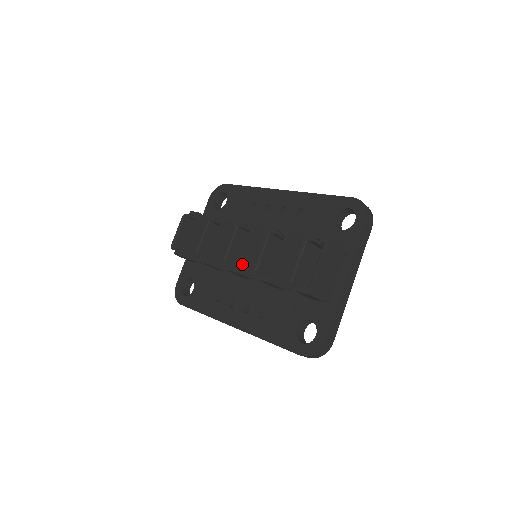
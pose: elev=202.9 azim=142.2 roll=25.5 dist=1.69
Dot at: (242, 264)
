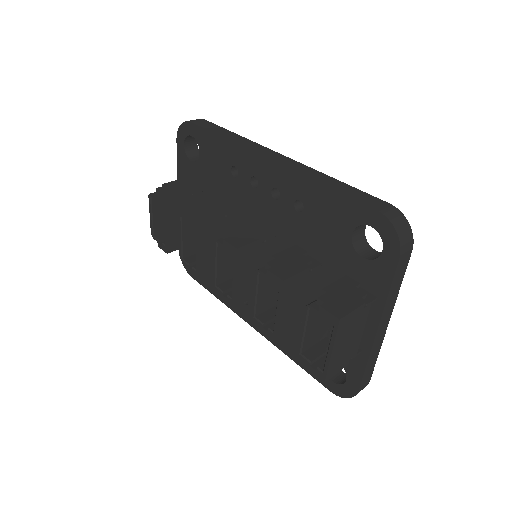
Dot at: (237, 295)
